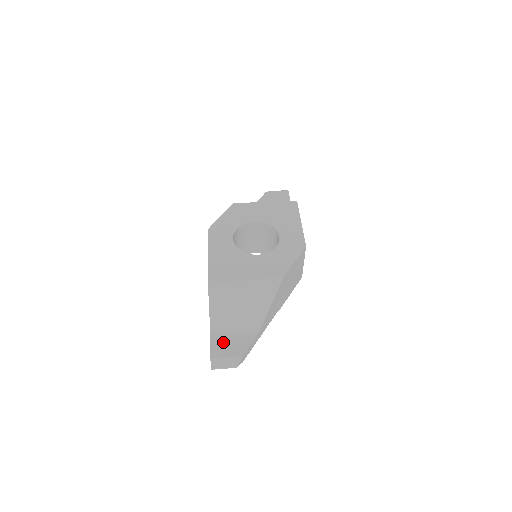
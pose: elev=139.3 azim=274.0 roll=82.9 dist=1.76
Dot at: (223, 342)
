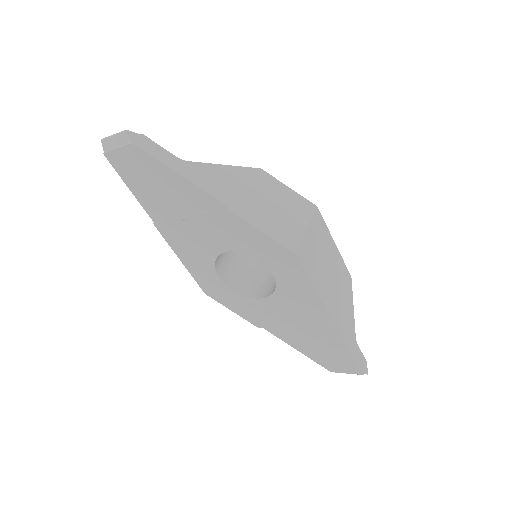
Dot at: occluded
